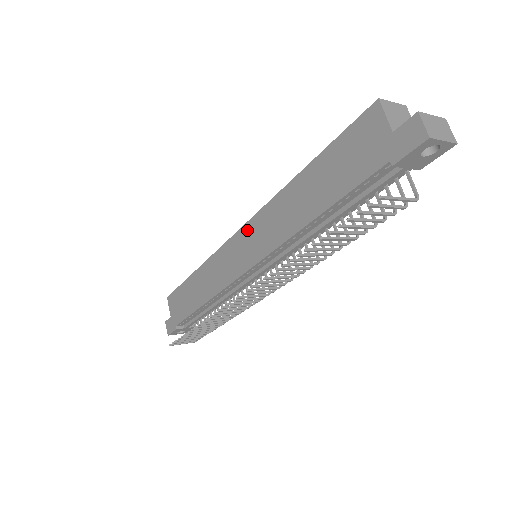
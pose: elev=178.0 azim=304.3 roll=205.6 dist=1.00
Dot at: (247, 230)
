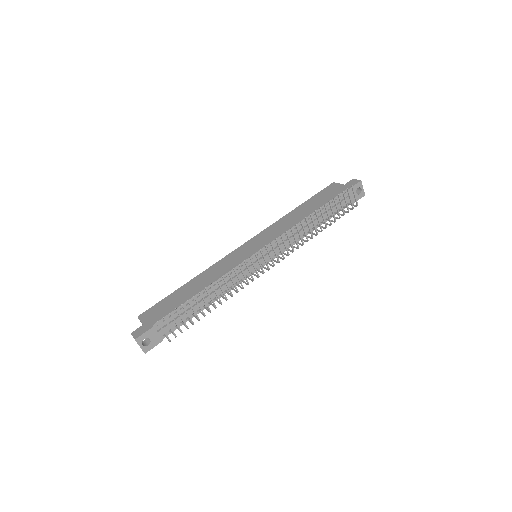
Dot at: (255, 239)
